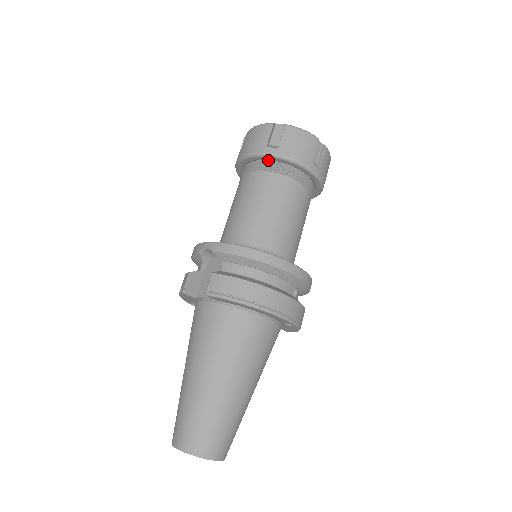
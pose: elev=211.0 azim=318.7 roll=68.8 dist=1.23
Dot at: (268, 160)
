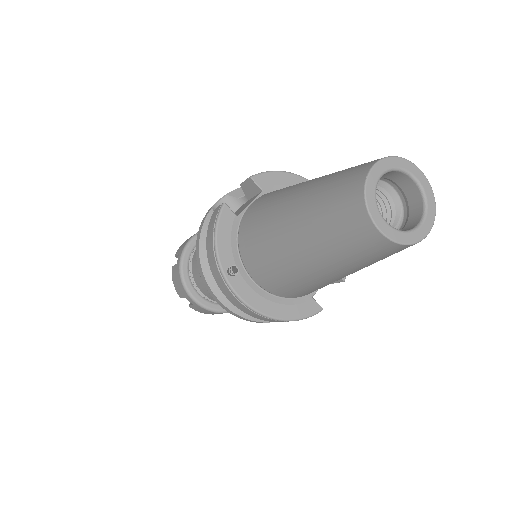
Dot at: occluded
